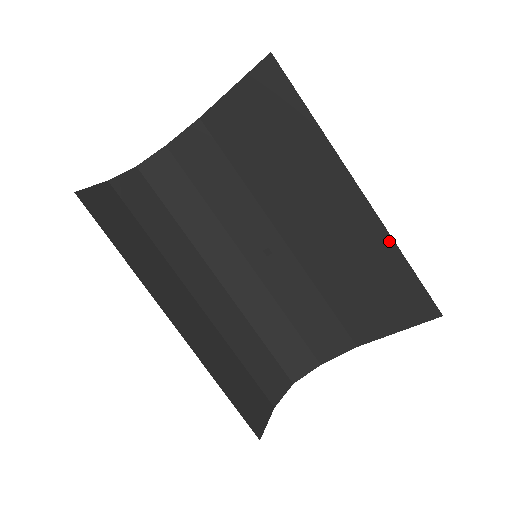
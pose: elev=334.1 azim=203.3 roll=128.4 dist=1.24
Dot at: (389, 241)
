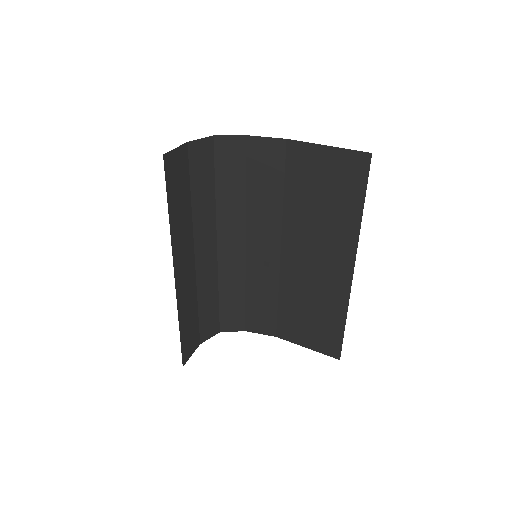
Dot at: (345, 307)
